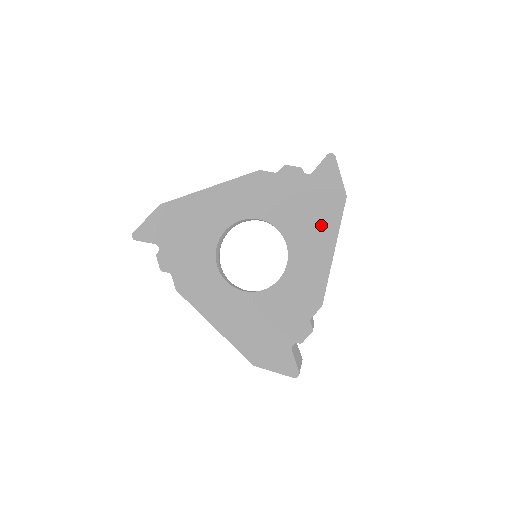
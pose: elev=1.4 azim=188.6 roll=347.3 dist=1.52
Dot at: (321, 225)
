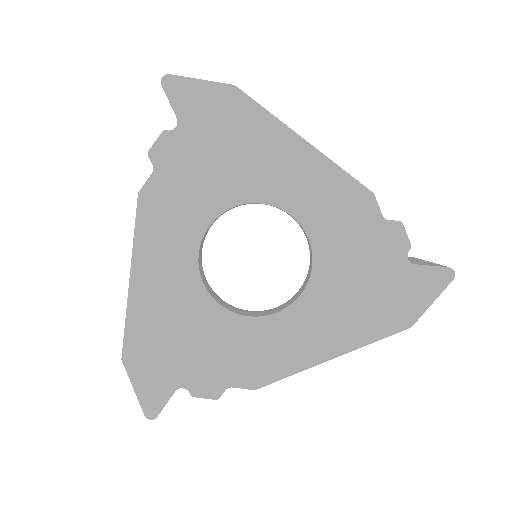
Dot at: (354, 321)
